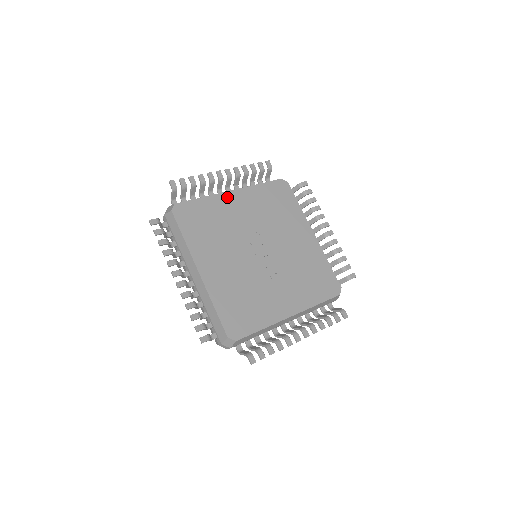
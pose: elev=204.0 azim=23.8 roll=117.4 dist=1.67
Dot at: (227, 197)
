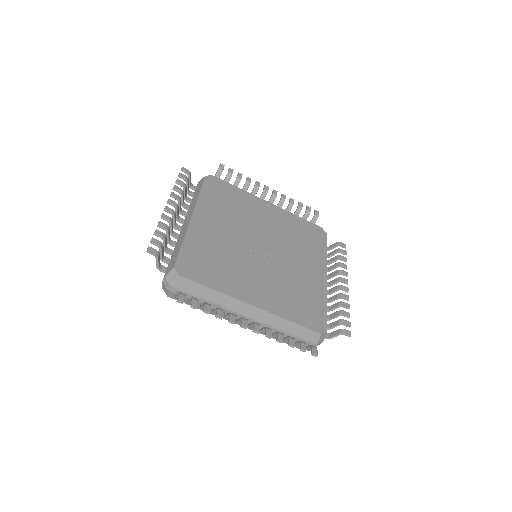
Dot at: (261, 202)
